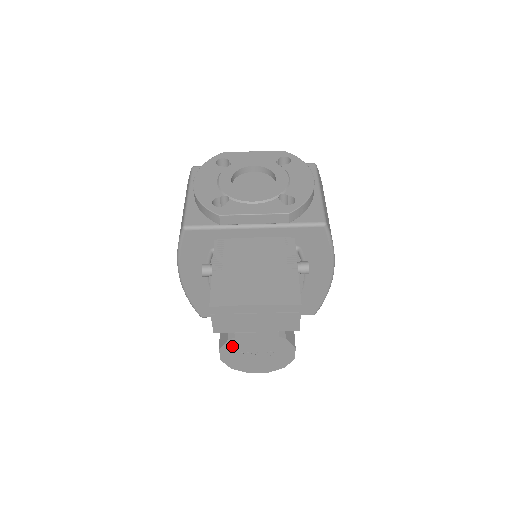
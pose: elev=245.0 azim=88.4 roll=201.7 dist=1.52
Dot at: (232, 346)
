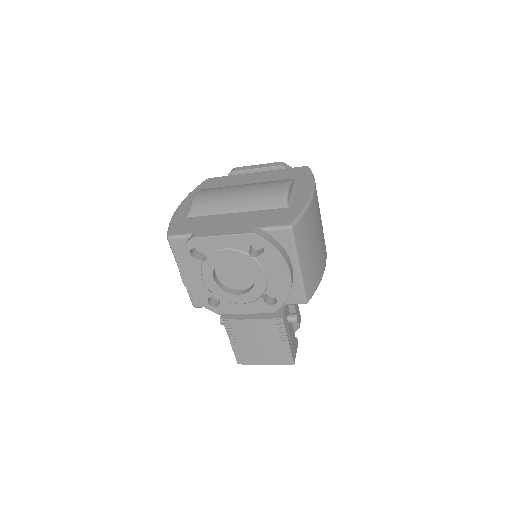
Dot at: occluded
